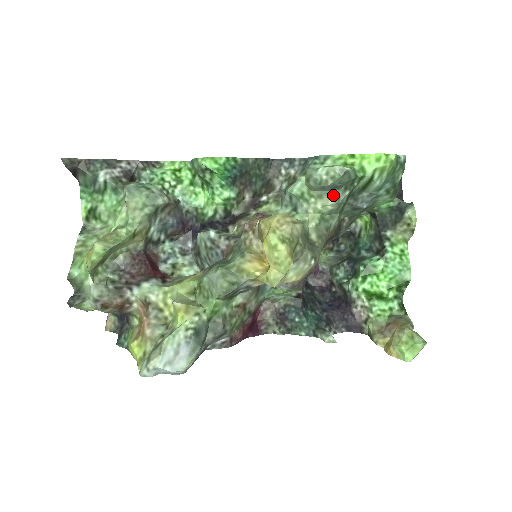
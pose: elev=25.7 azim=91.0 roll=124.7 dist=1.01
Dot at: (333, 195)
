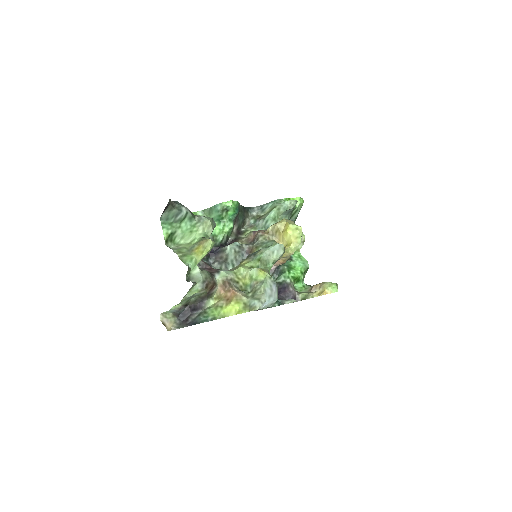
Dot at: (286, 217)
